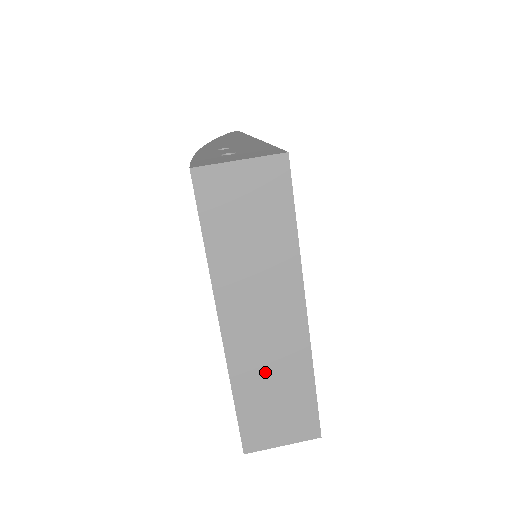
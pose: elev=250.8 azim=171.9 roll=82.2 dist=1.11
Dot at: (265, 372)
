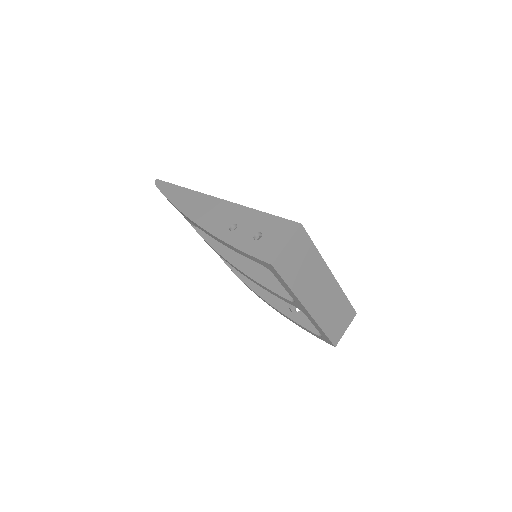
Dot at: (329, 311)
